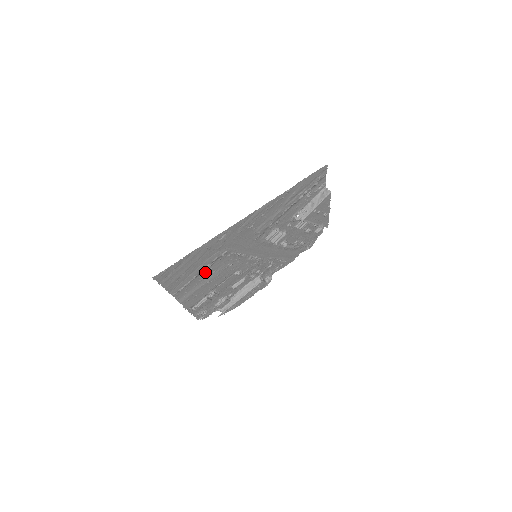
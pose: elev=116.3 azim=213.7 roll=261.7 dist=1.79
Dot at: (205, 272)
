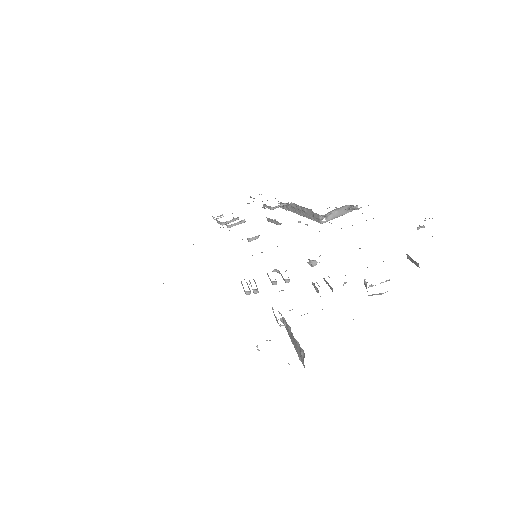
Dot at: occluded
